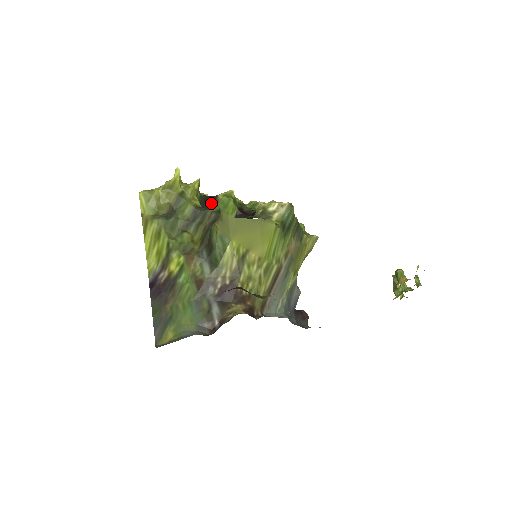
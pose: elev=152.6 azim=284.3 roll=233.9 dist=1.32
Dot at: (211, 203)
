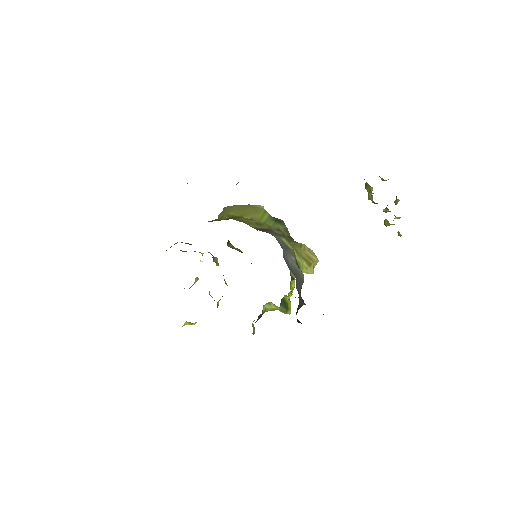
Dot at: occluded
